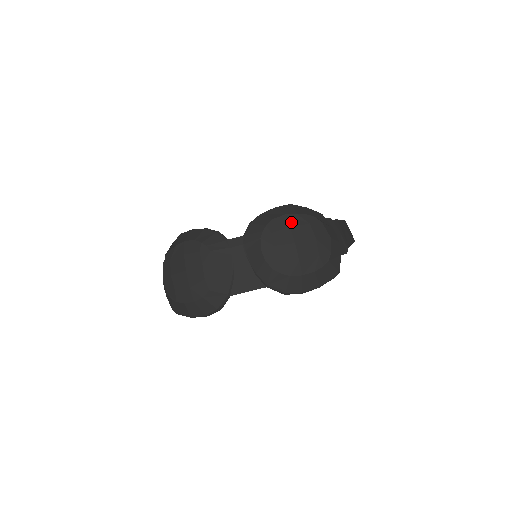
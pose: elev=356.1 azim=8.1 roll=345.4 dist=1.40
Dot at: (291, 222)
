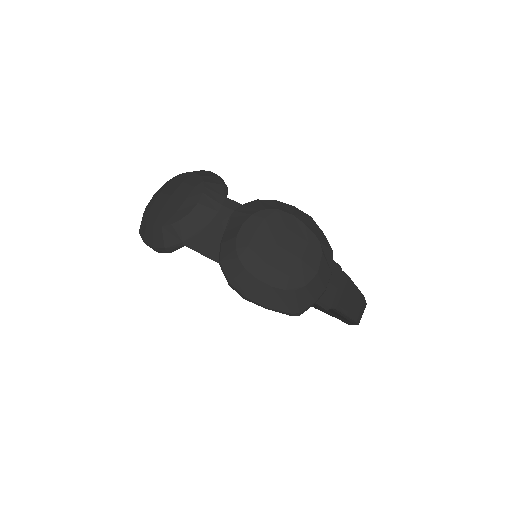
Dot at: (292, 225)
